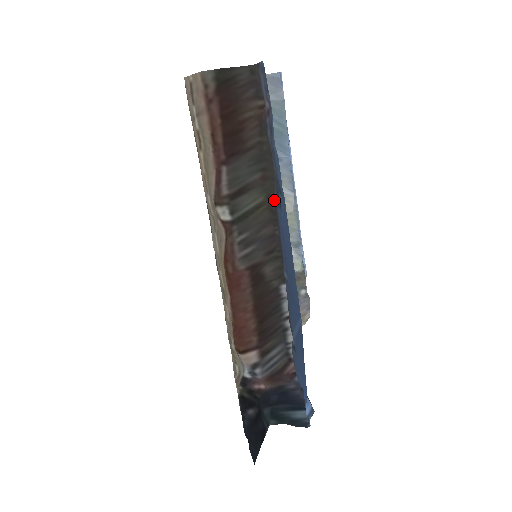
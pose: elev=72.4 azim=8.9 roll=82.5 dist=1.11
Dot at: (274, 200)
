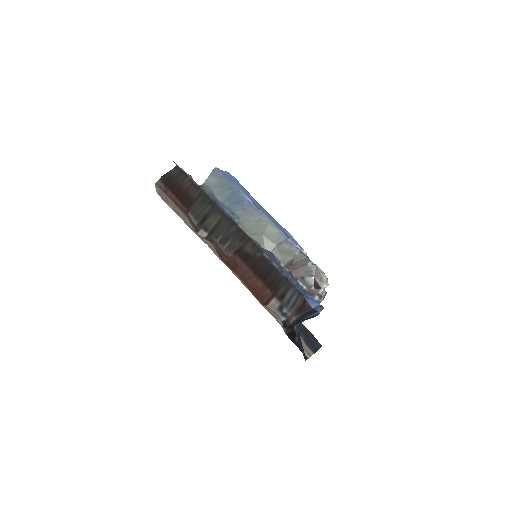
Dot at: occluded
